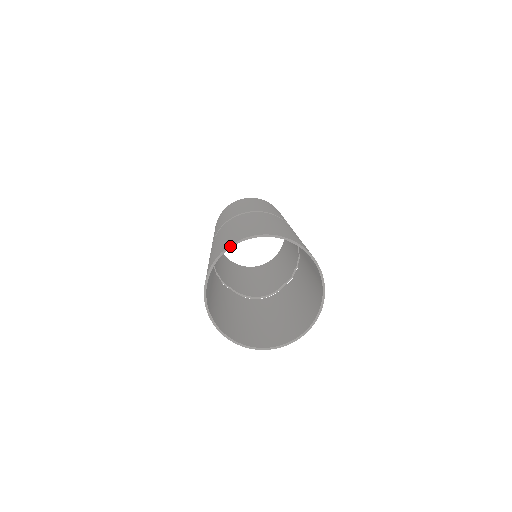
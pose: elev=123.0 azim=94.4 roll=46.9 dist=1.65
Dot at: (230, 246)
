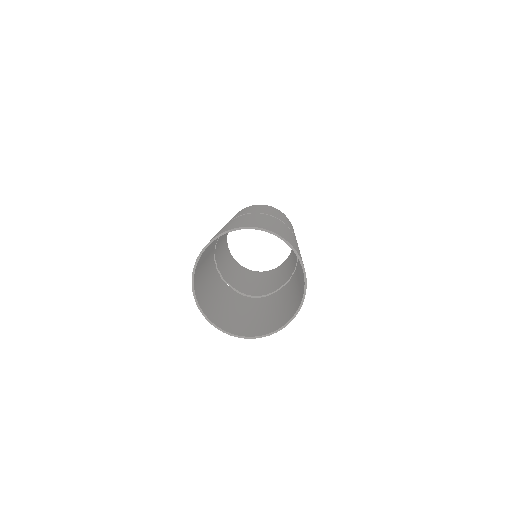
Dot at: (218, 235)
